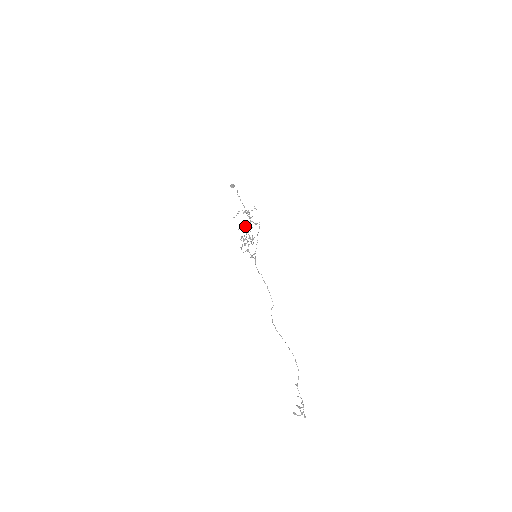
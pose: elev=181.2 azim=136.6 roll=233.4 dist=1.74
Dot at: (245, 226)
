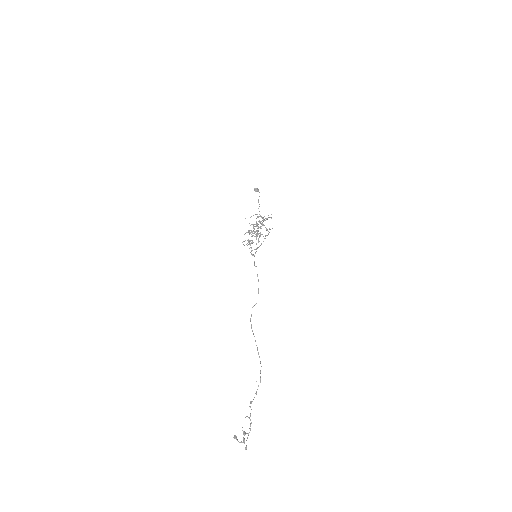
Dot at: occluded
